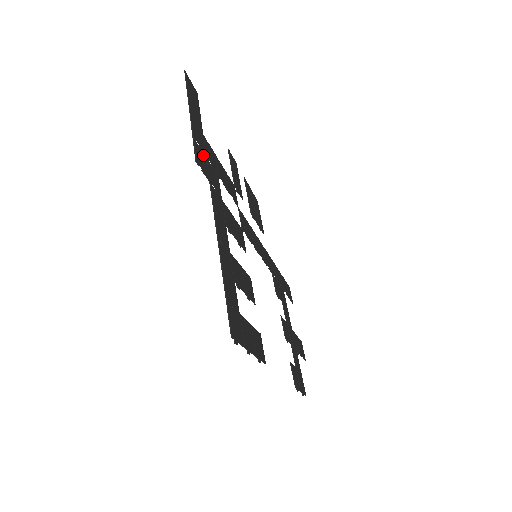
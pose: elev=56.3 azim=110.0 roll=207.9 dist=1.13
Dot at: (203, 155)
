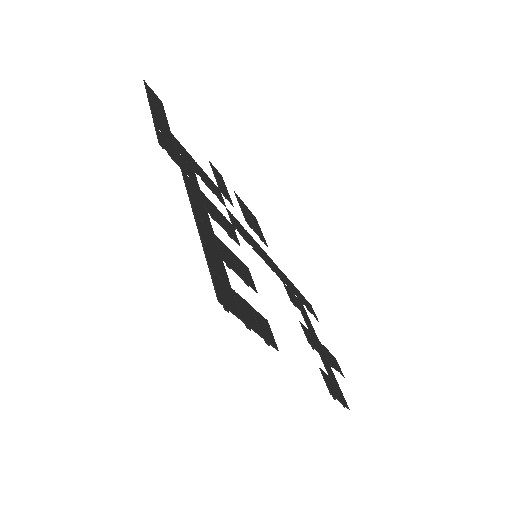
Dot at: (170, 145)
